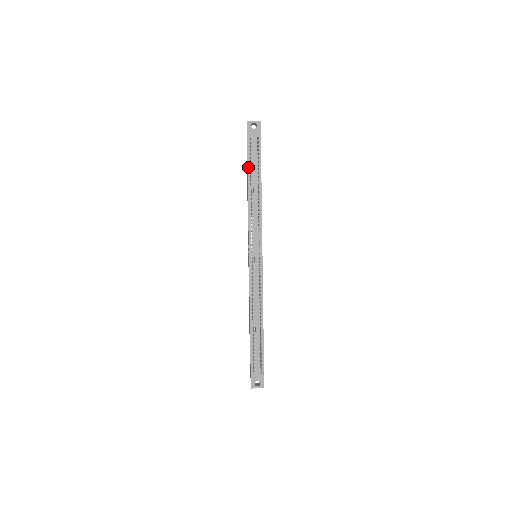
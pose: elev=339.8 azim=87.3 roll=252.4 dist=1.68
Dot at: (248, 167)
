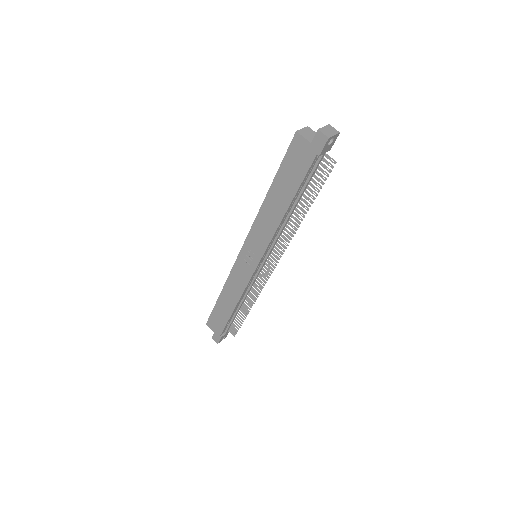
Dot at: (299, 189)
